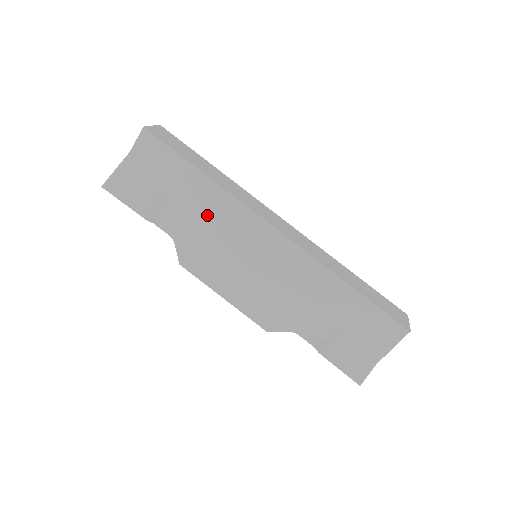
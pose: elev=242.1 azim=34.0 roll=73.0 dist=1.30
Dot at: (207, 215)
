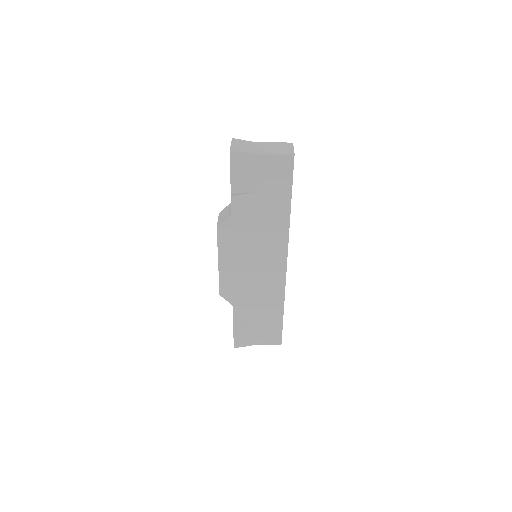
Dot at: (265, 225)
